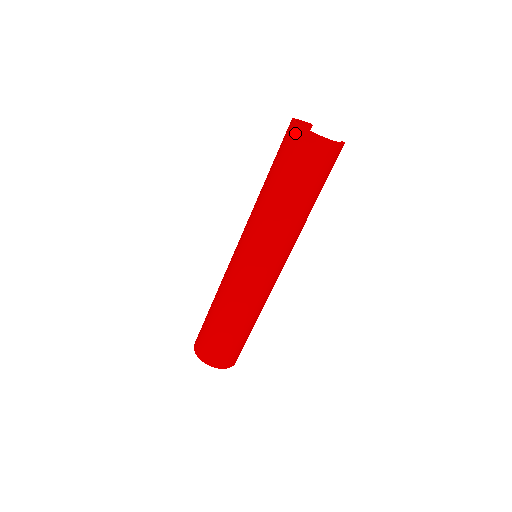
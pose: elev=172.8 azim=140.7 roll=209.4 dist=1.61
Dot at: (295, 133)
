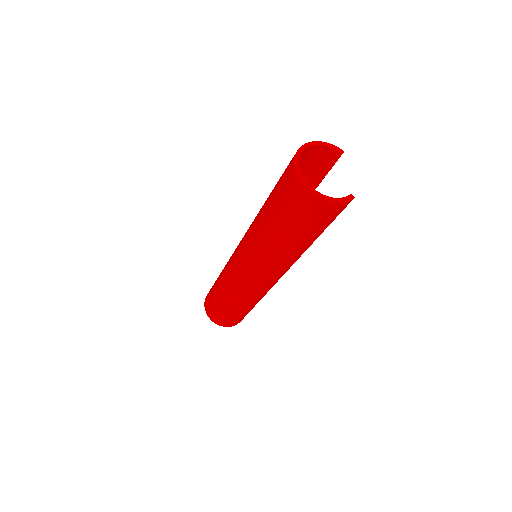
Dot at: (290, 167)
